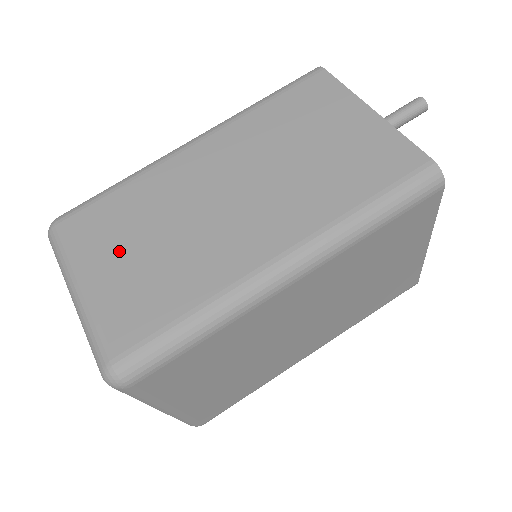
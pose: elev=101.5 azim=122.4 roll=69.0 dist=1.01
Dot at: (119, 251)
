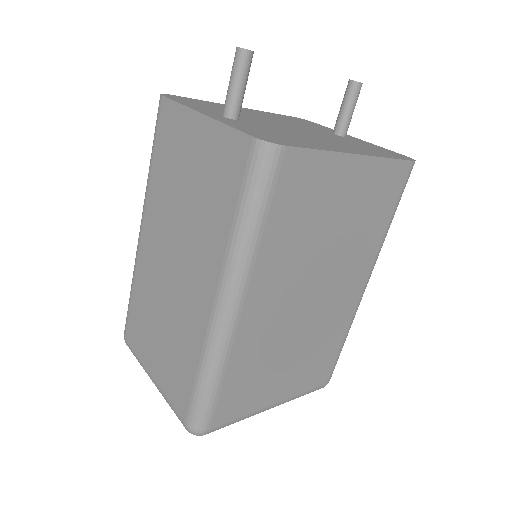
Dot at: (153, 344)
